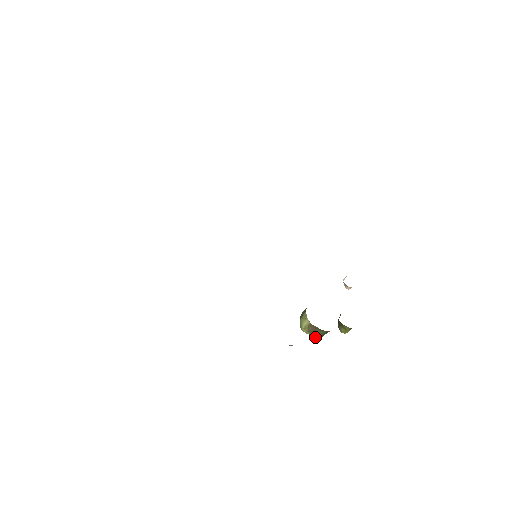
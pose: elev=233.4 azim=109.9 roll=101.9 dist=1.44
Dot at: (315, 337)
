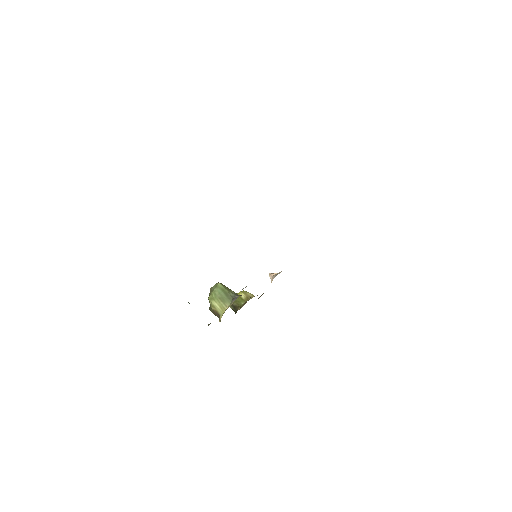
Dot at: (211, 311)
